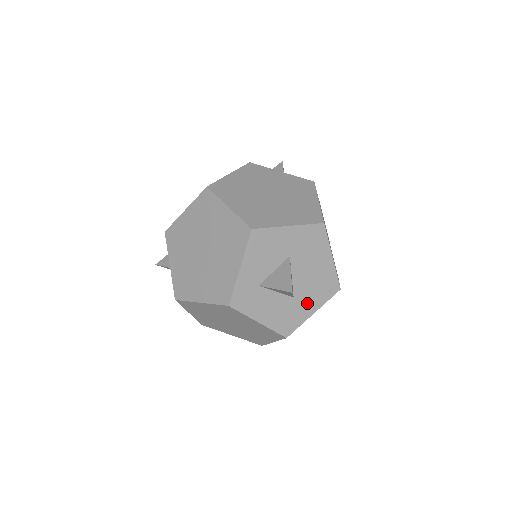
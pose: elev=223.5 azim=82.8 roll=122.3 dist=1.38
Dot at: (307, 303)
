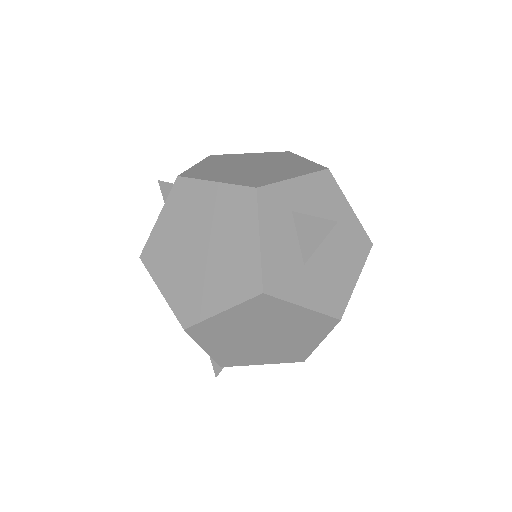
Dot at: (308, 288)
